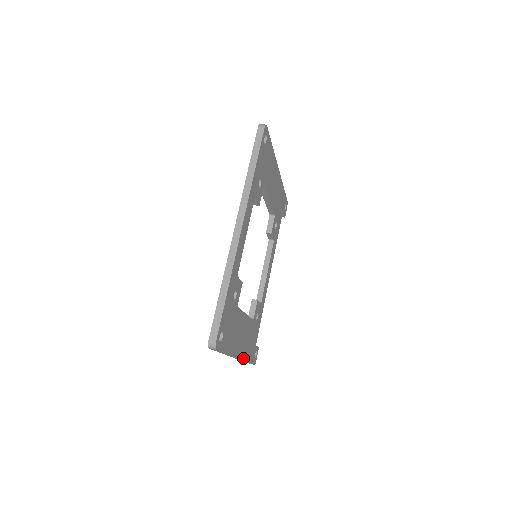
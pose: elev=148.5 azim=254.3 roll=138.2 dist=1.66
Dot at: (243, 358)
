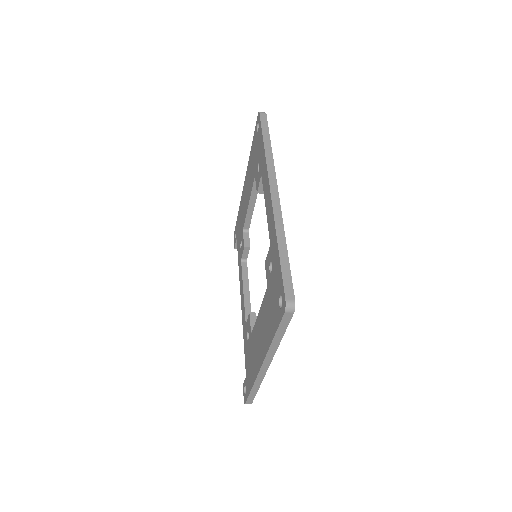
Dot at: (264, 374)
